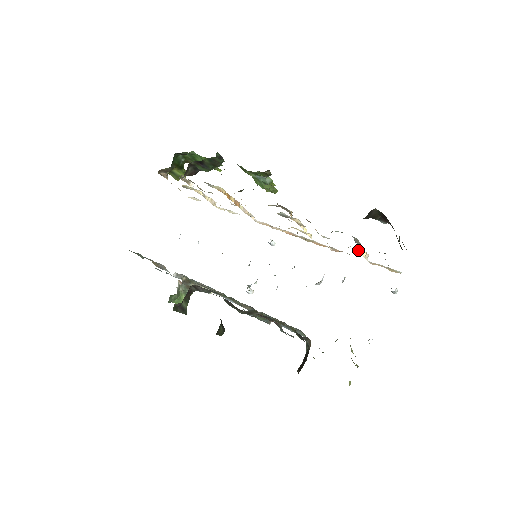
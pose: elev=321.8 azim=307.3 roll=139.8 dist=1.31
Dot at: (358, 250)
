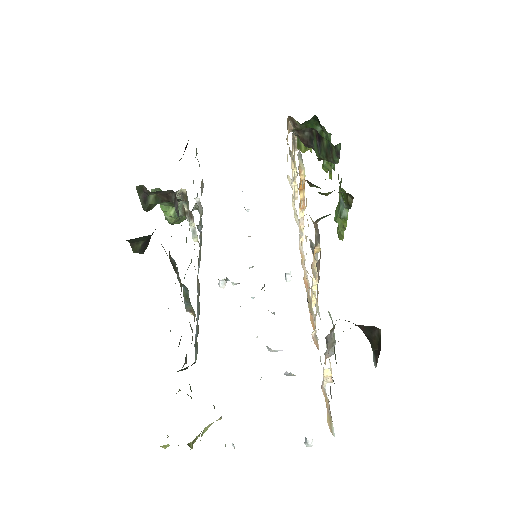
Dot at: occluded
